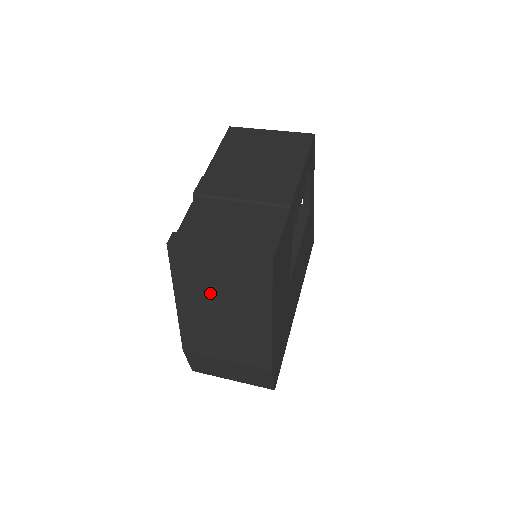
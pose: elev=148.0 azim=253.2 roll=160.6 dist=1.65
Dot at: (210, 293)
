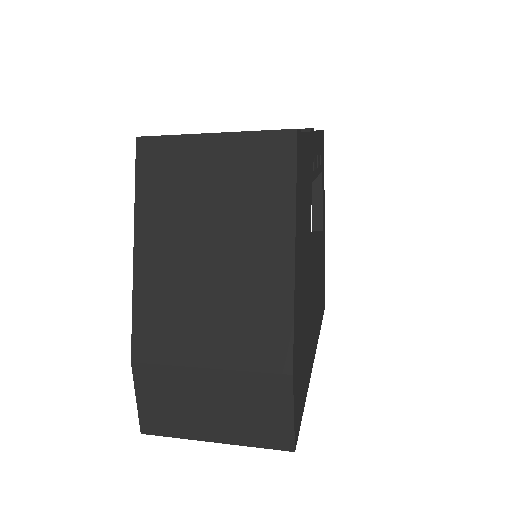
Dot at: (193, 217)
